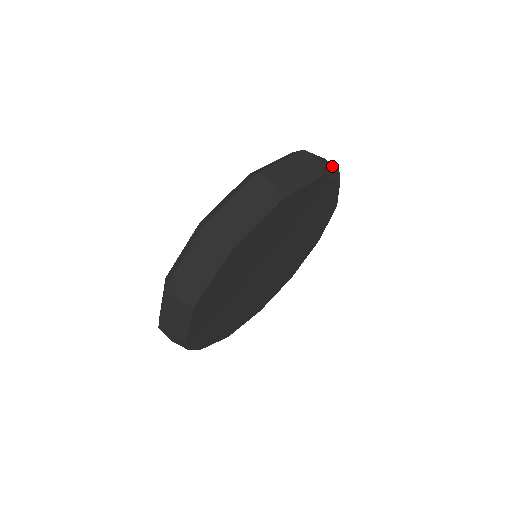
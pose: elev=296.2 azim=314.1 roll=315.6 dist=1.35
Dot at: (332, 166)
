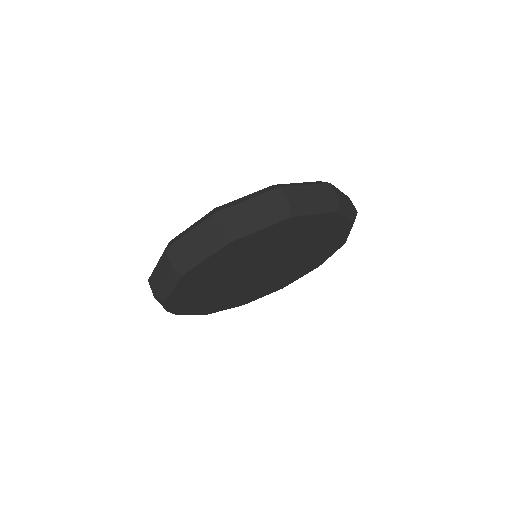
Dot at: (351, 207)
